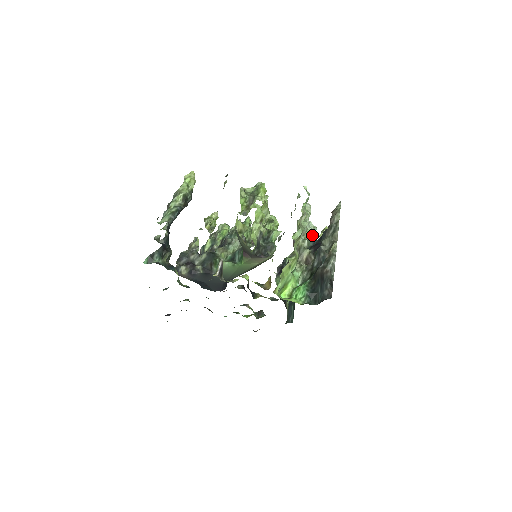
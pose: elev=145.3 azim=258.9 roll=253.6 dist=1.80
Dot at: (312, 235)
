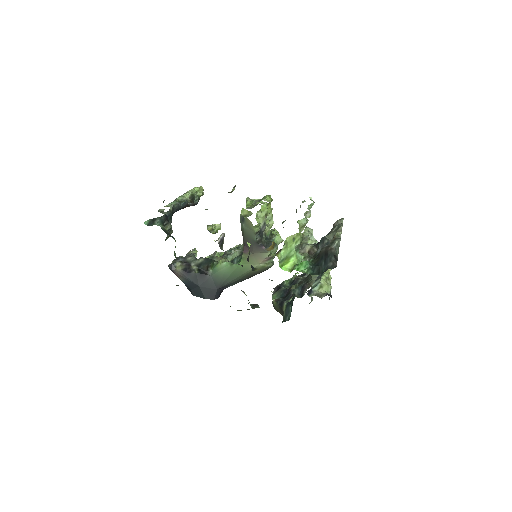
Dot at: (314, 243)
